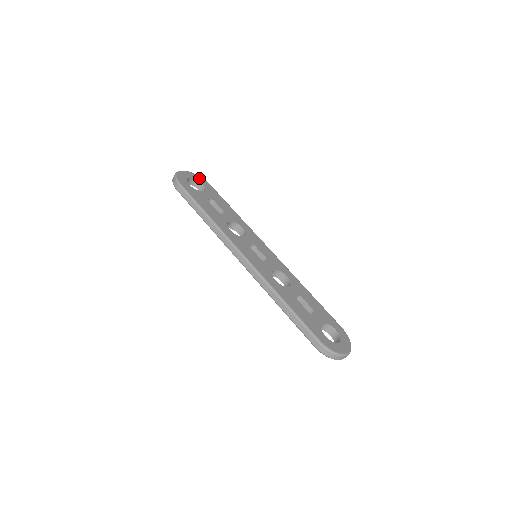
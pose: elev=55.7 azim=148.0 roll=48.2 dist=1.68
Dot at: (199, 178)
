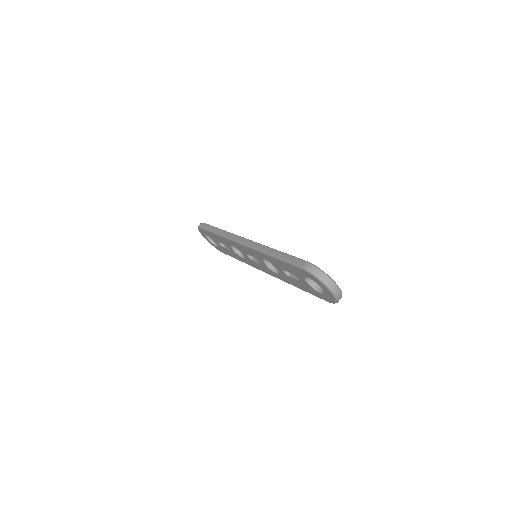
Dot at: occluded
